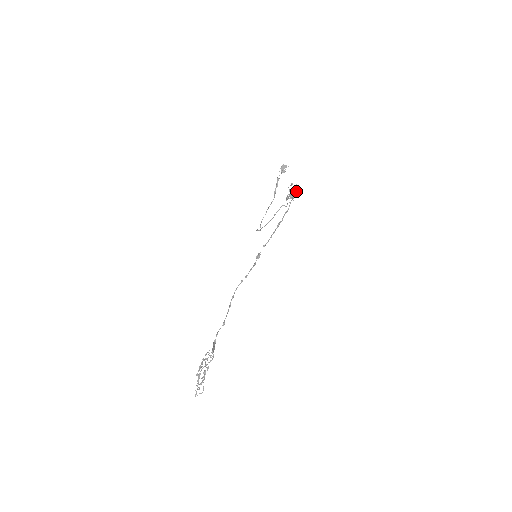
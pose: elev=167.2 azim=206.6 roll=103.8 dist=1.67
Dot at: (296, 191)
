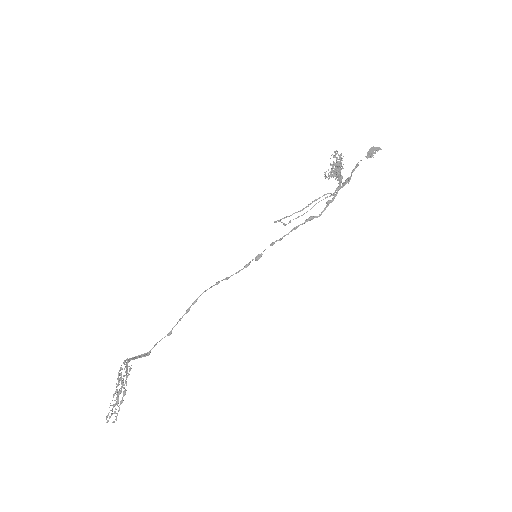
Dot at: (339, 164)
